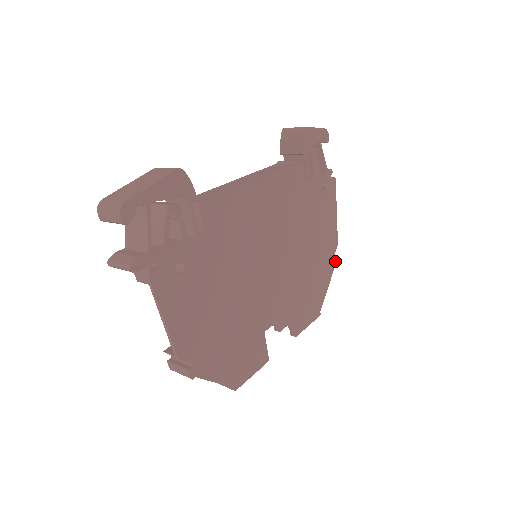
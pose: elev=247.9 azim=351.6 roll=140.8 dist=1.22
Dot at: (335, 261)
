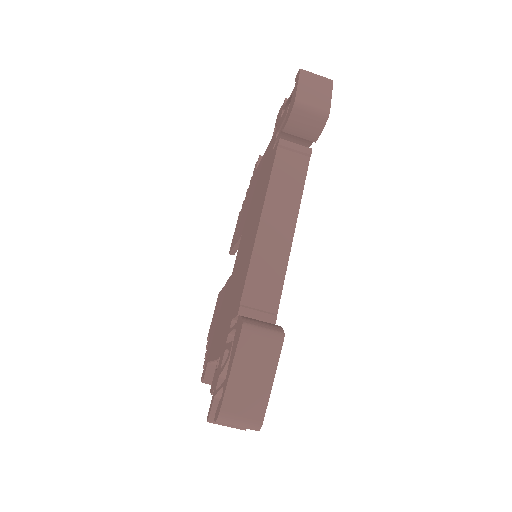
Dot at: occluded
